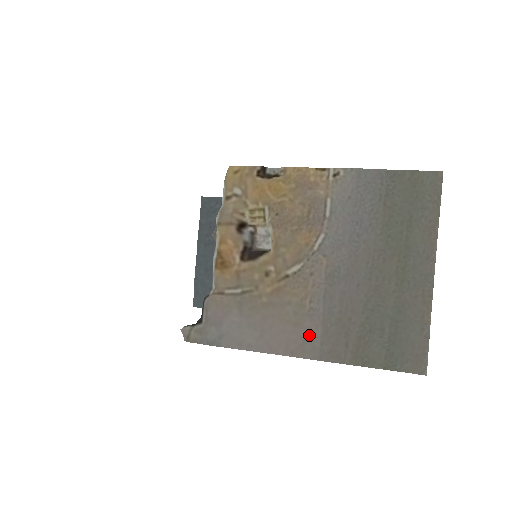
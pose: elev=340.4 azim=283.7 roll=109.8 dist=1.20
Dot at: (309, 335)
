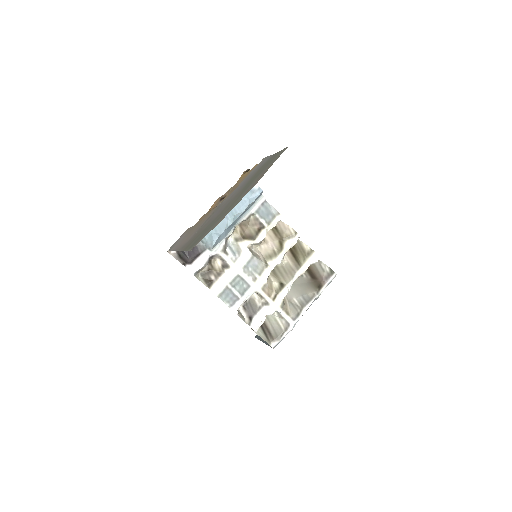
Dot at: occluded
